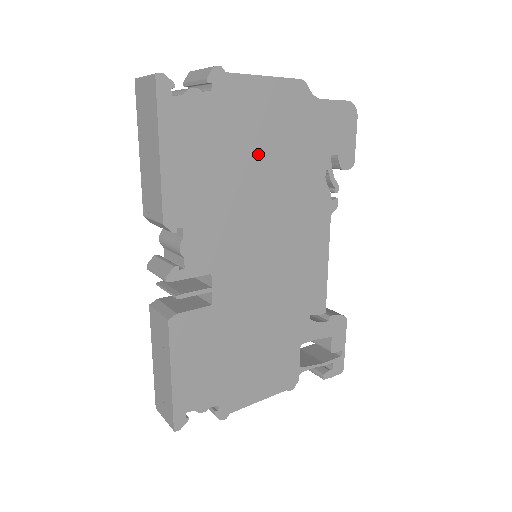
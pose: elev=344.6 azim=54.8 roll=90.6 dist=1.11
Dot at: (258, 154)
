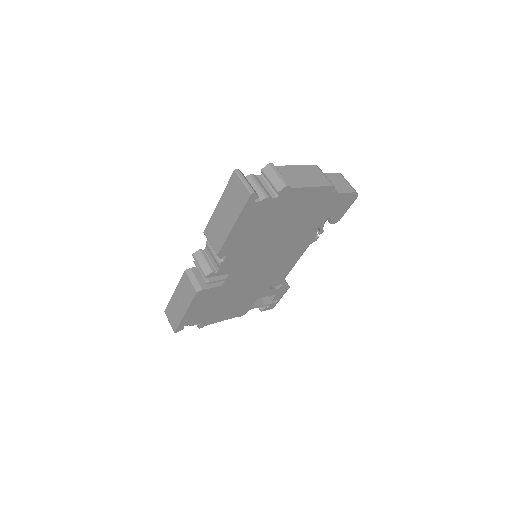
Dot at: (286, 222)
